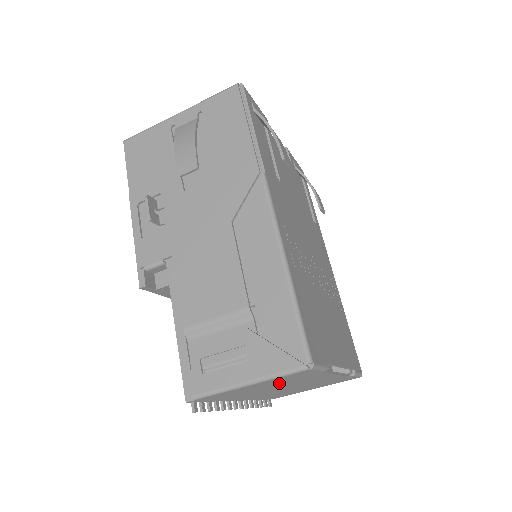
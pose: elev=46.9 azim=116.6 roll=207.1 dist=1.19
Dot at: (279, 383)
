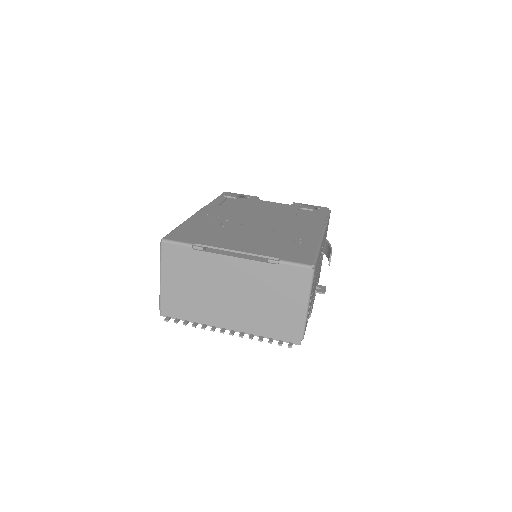
Dot at: (190, 276)
